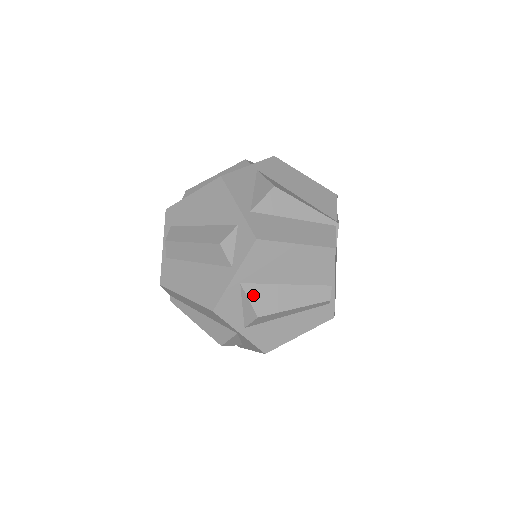
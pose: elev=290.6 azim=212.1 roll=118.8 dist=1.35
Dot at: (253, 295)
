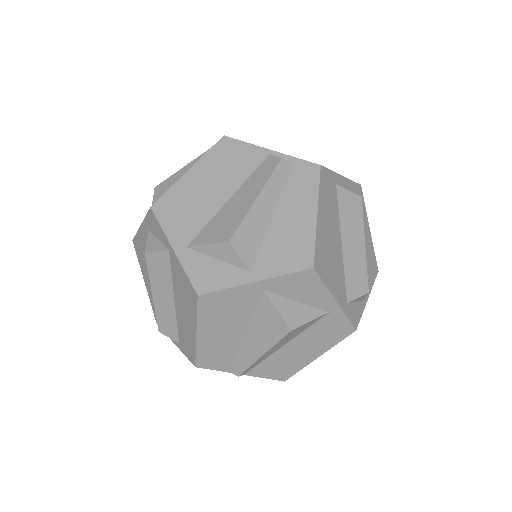
Dot at: (207, 238)
